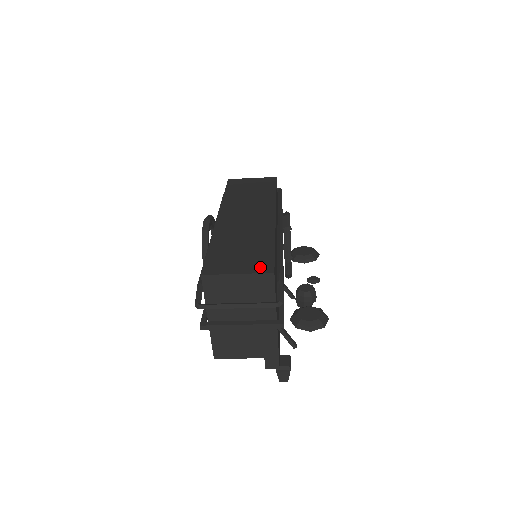
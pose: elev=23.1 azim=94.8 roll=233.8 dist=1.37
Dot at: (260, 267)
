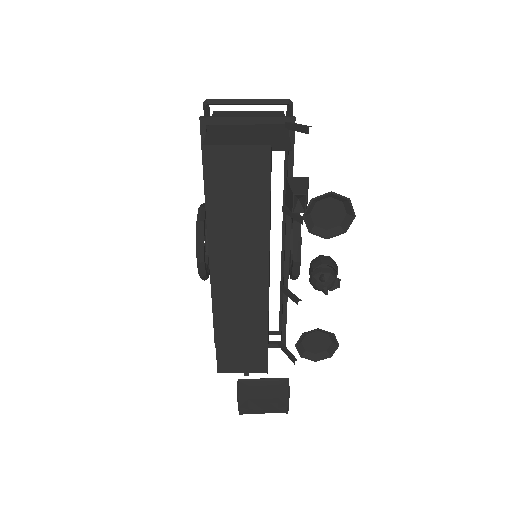
Dot at: occluded
